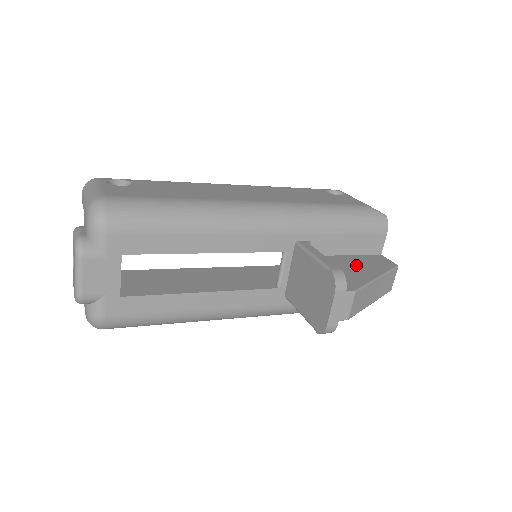
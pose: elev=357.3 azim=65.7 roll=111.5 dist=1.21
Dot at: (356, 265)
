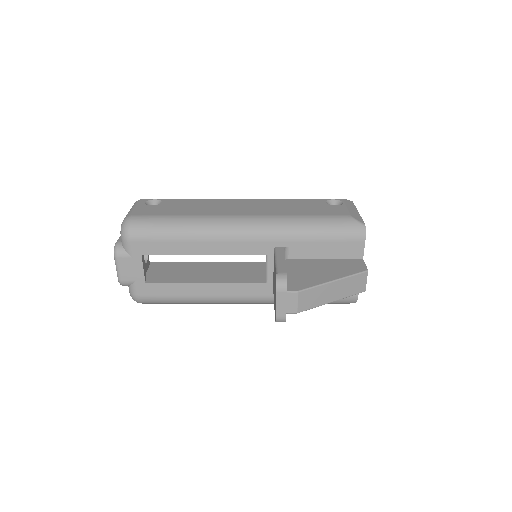
Dot at: (325, 268)
